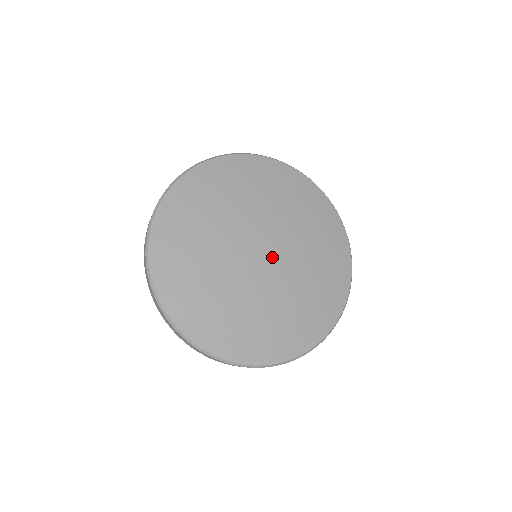
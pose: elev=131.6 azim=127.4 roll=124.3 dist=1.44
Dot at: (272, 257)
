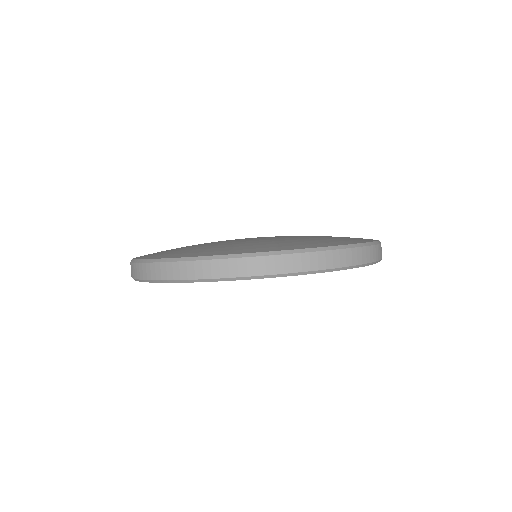
Dot at: occluded
